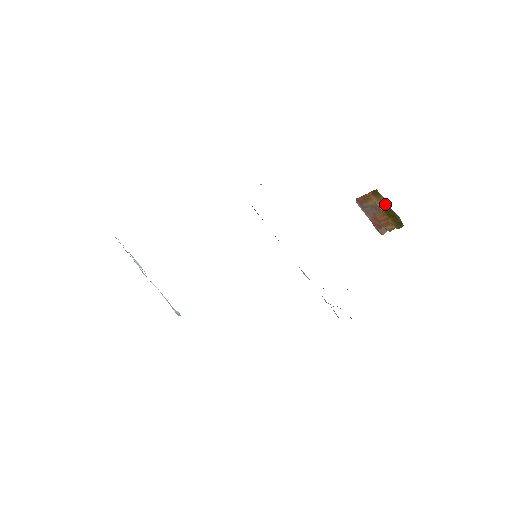
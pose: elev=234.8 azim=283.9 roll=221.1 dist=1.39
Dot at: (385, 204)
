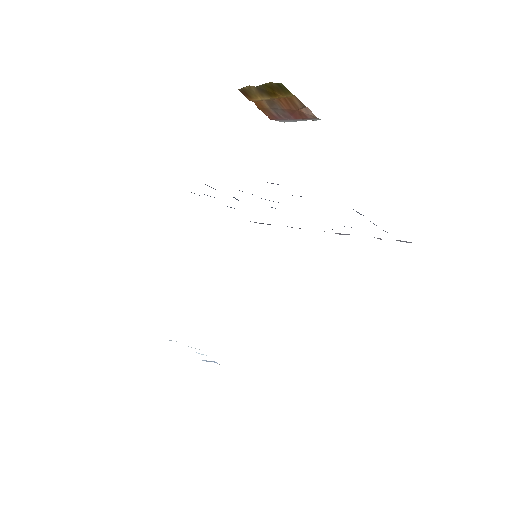
Dot at: (256, 90)
